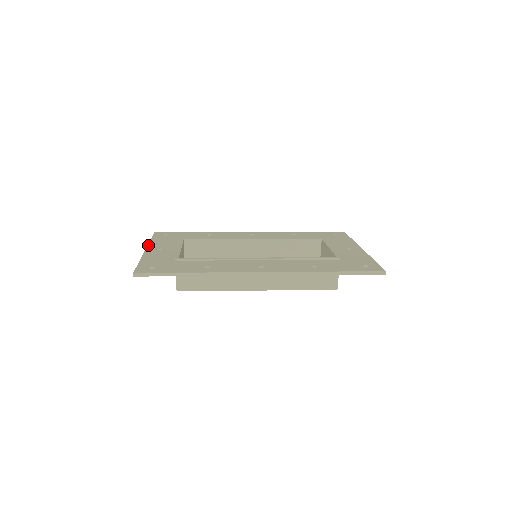
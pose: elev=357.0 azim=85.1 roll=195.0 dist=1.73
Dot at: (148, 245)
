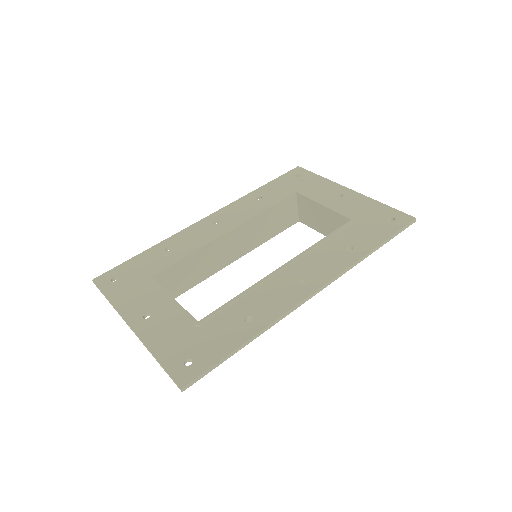
Dot at: (122, 315)
